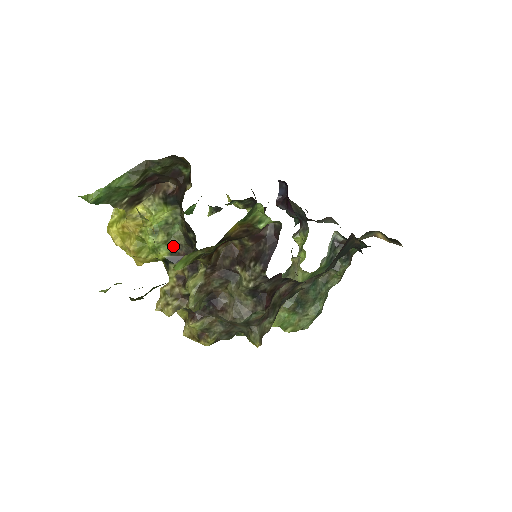
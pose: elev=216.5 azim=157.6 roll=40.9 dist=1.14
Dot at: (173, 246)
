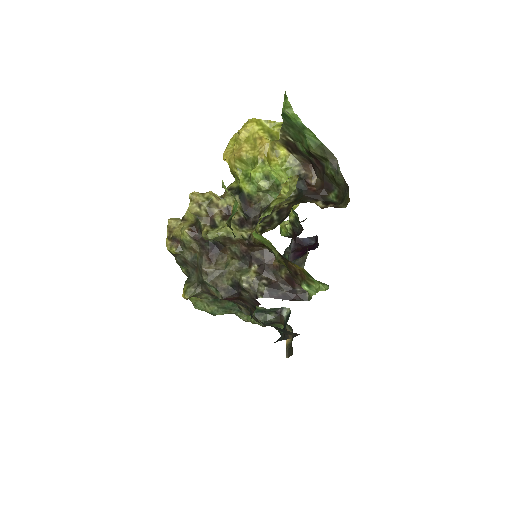
Dot at: (257, 196)
